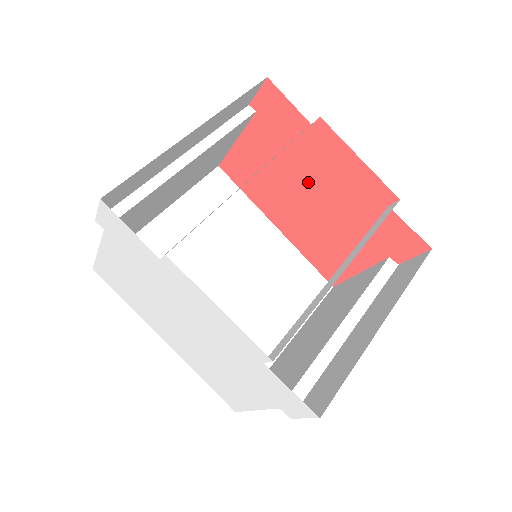
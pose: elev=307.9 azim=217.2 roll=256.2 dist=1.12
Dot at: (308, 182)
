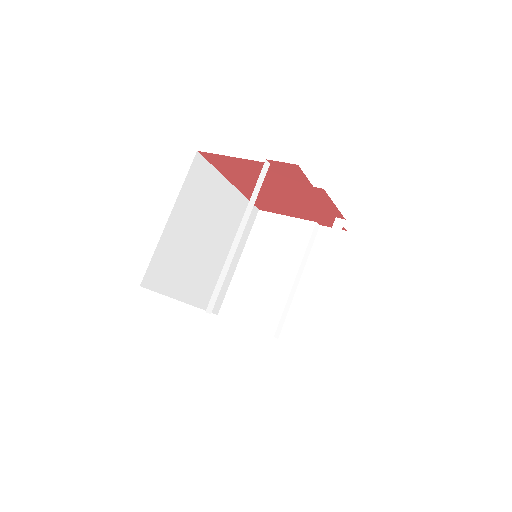
Dot at: (284, 191)
